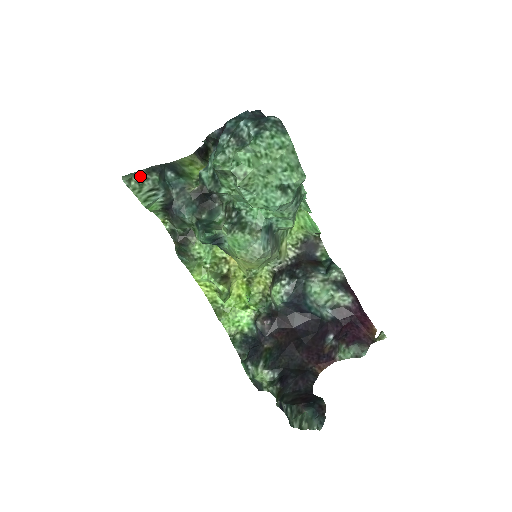
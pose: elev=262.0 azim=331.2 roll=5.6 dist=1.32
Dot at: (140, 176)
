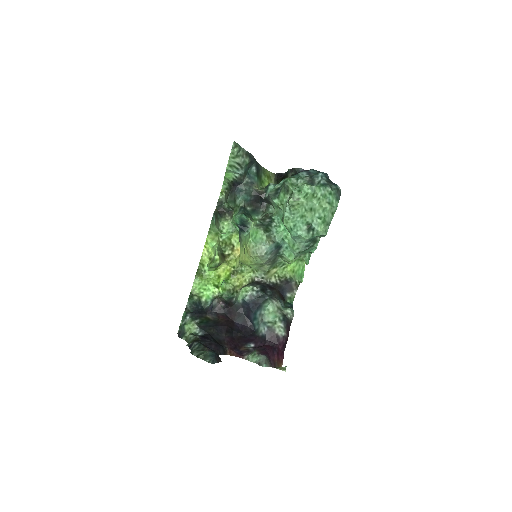
Dot at: (241, 151)
